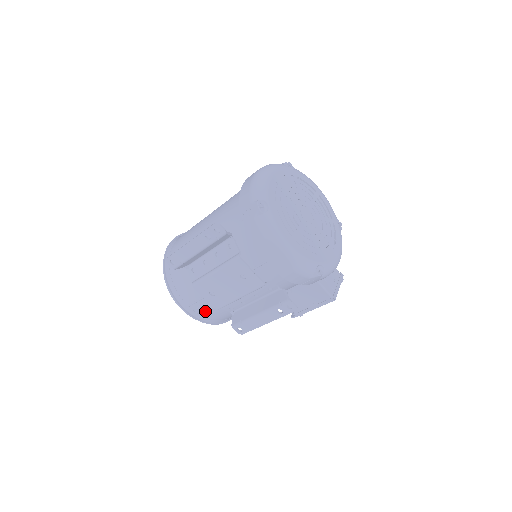
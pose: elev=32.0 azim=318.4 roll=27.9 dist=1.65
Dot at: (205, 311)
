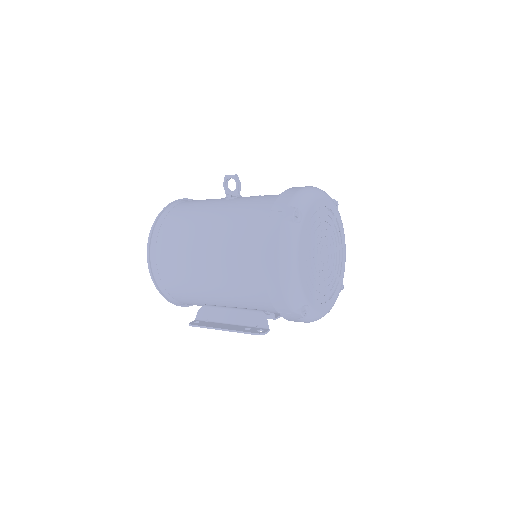
Dot at: occluded
